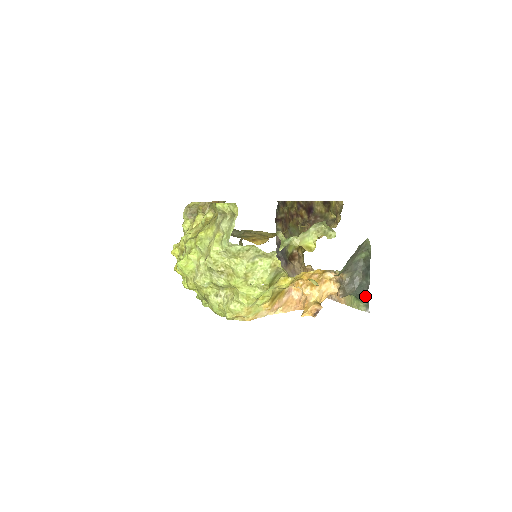
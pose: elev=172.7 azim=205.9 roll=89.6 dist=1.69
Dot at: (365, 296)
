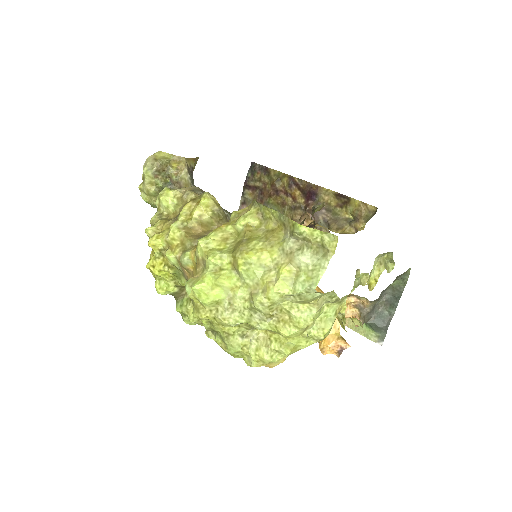
Dot at: (384, 328)
